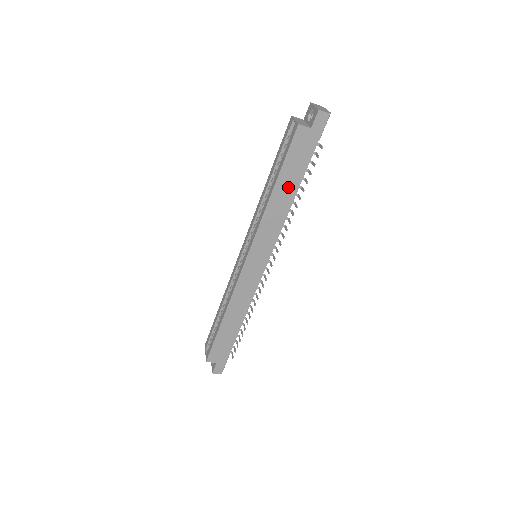
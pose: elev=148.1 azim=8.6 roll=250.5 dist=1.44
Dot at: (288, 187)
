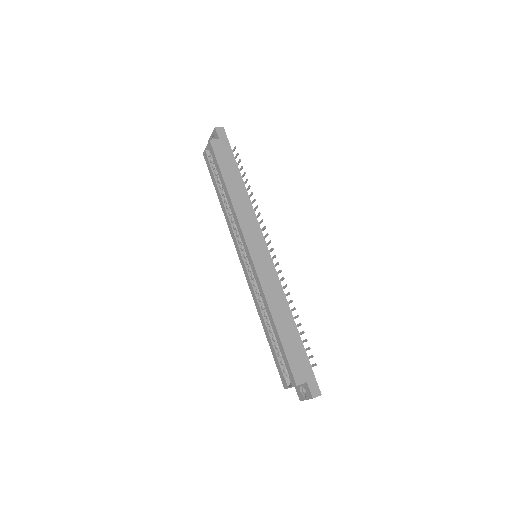
Dot at: (235, 182)
